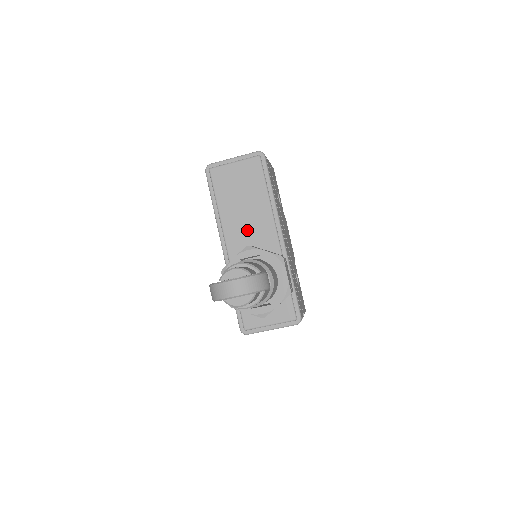
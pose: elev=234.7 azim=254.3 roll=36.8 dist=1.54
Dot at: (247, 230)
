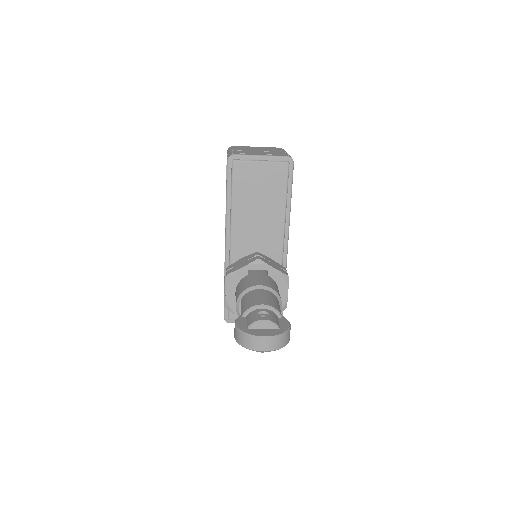
Dot at: (256, 233)
